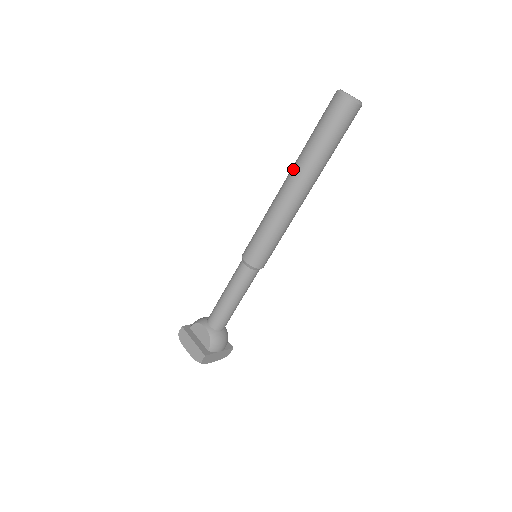
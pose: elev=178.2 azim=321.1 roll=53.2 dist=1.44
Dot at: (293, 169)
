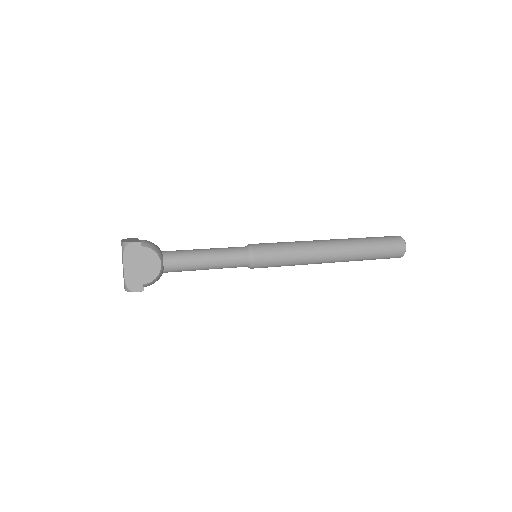
Dot at: (345, 246)
